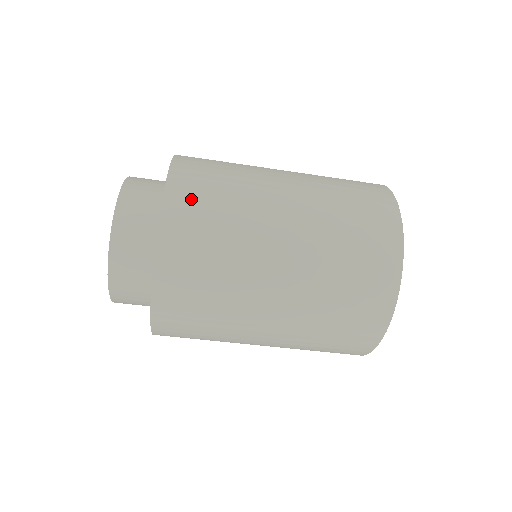
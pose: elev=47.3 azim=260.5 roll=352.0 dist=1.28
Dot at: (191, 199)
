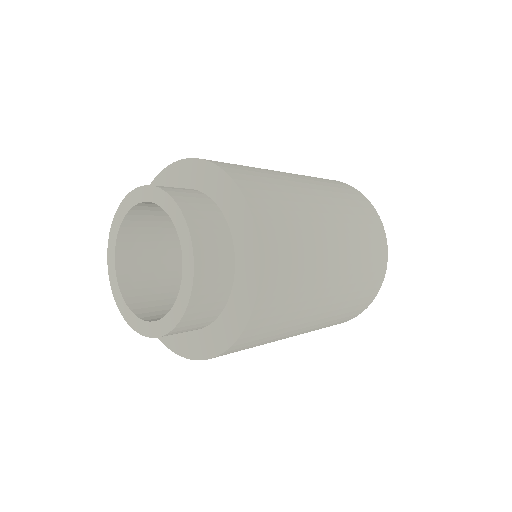
Dot at: (278, 239)
